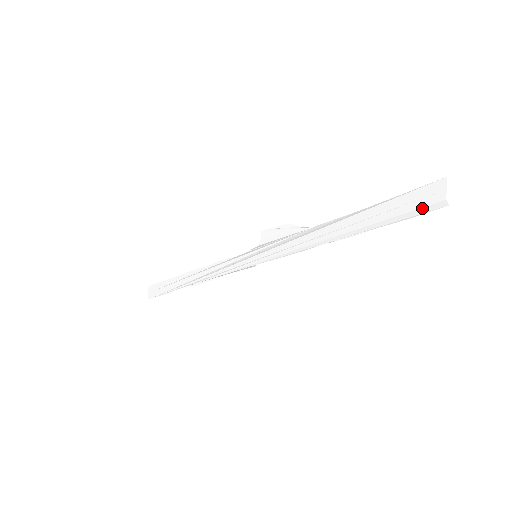
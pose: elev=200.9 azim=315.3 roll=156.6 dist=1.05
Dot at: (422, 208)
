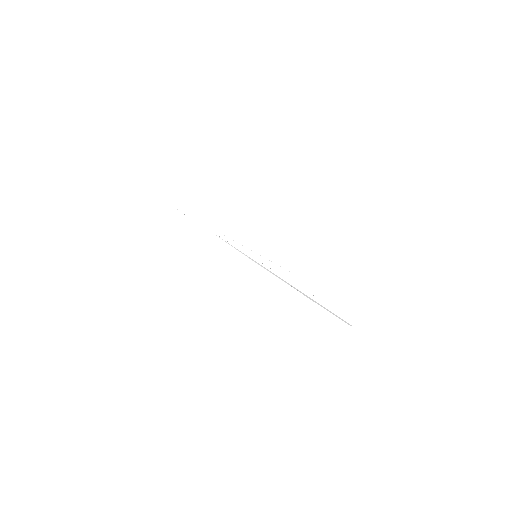
Dot at: (342, 319)
